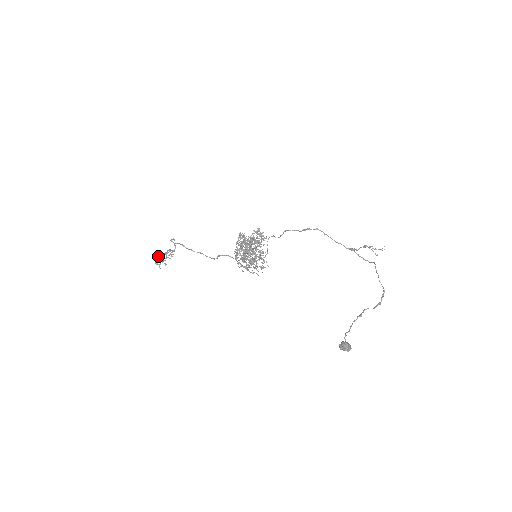
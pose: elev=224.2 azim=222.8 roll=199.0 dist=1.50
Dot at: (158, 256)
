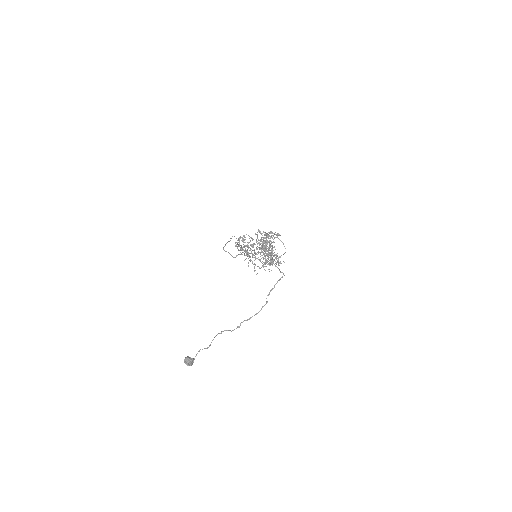
Dot at: occluded
